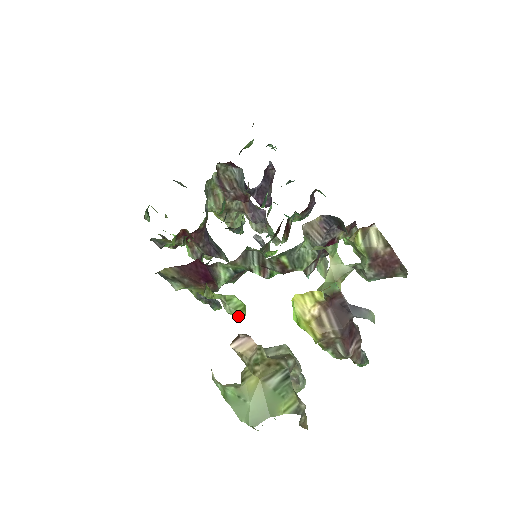
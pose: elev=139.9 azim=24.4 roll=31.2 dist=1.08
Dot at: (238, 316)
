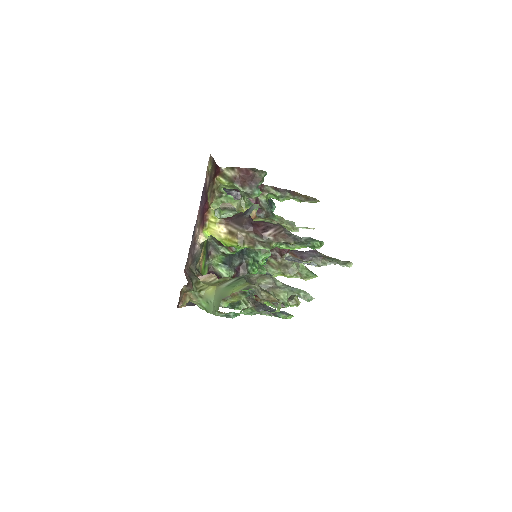
Dot at: occluded
